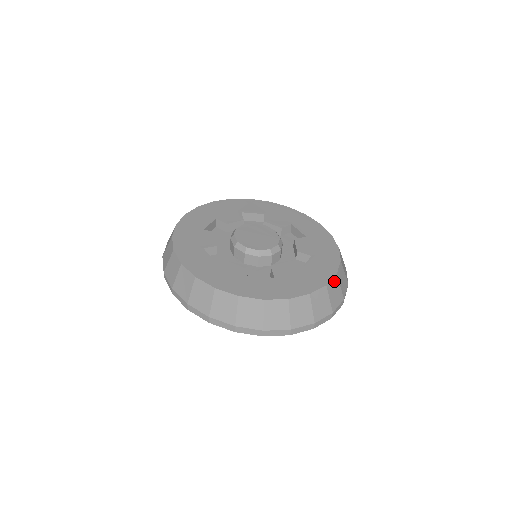
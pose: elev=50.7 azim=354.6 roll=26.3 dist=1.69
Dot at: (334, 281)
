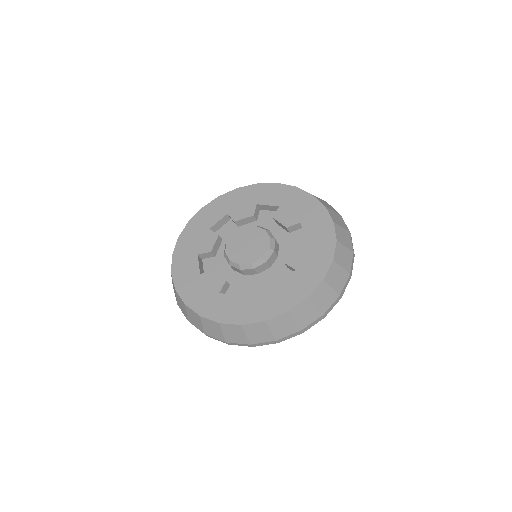
Dot at: (337, 230)
